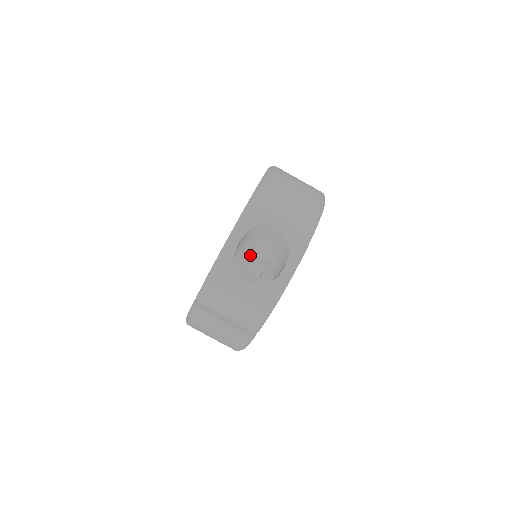
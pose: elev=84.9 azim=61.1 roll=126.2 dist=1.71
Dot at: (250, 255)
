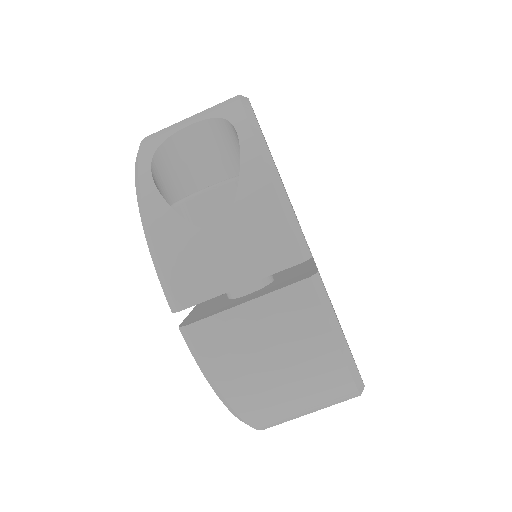
Dot at: occluded
